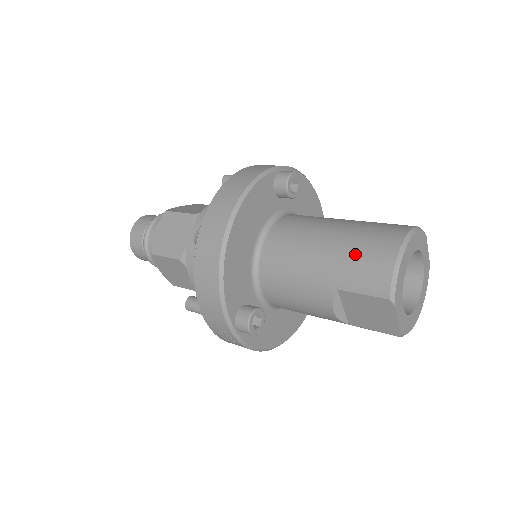
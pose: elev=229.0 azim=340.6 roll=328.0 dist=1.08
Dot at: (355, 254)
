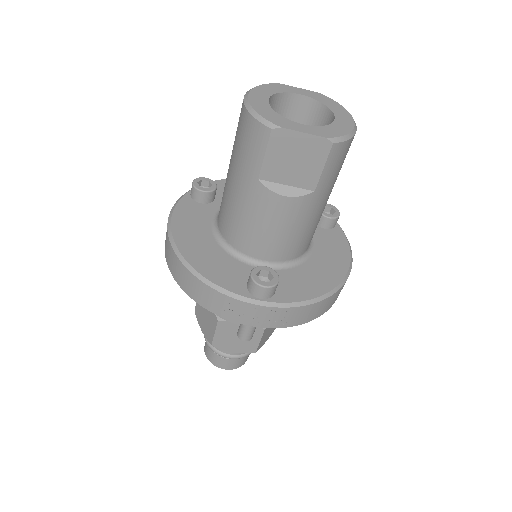
Dot at: (238, 148)
